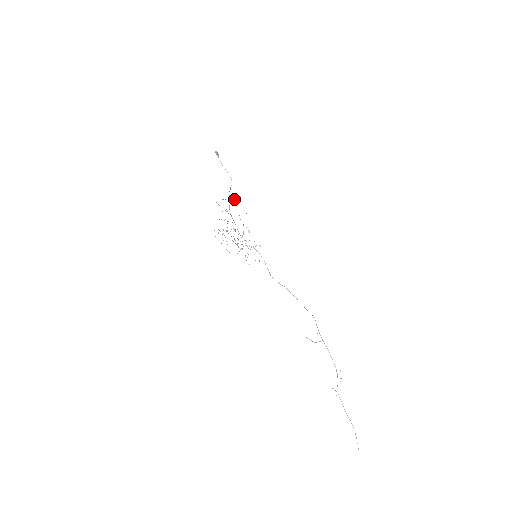
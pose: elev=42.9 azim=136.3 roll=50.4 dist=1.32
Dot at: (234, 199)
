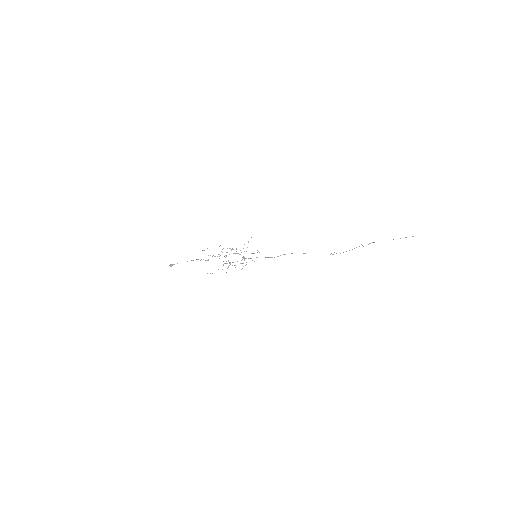
Dot at: occluded
